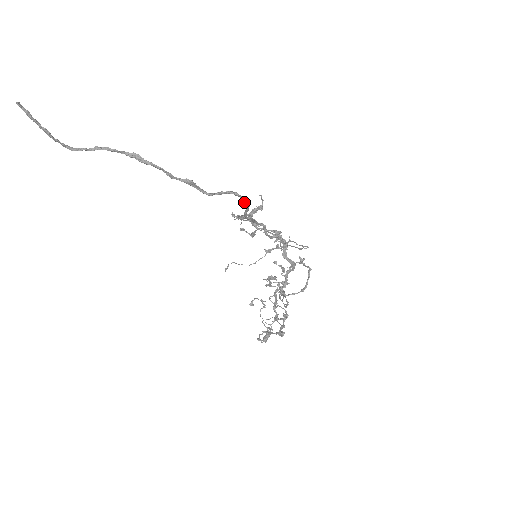
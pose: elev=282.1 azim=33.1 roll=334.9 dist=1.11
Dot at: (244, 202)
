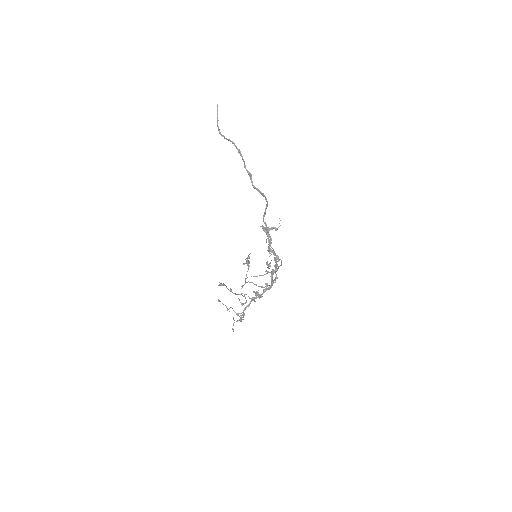
Dot at: (266, 204)
